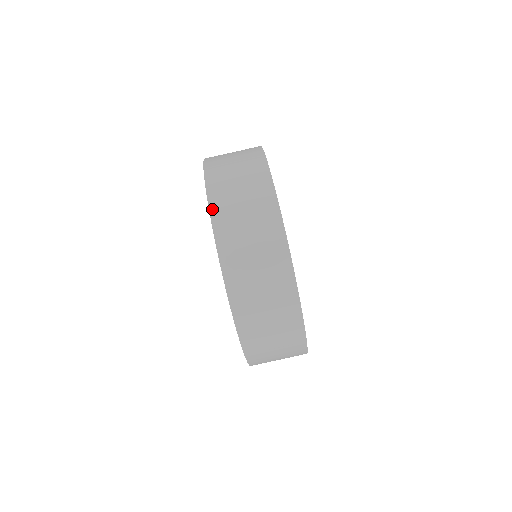
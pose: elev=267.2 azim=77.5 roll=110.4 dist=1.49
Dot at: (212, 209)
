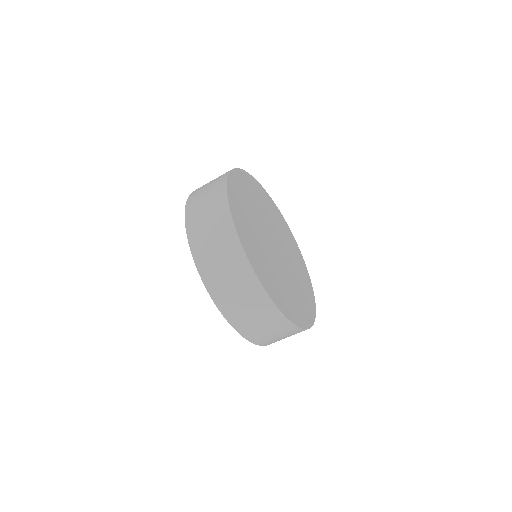
Dot at: (263, 345)
